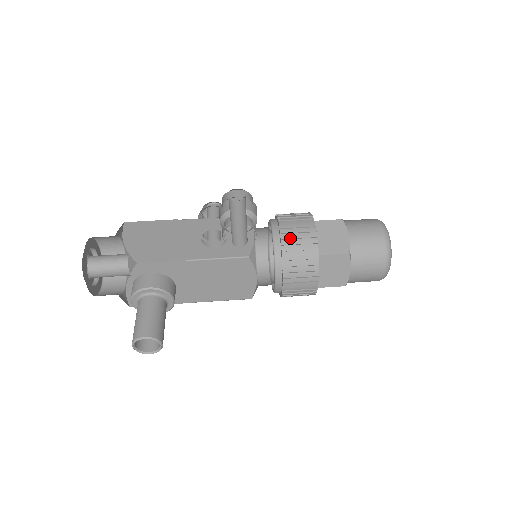
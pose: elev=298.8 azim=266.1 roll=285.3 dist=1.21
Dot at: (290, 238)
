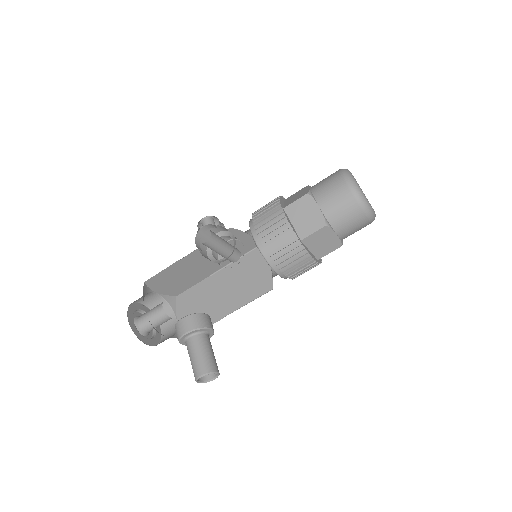
Dot at: (269, 239)
